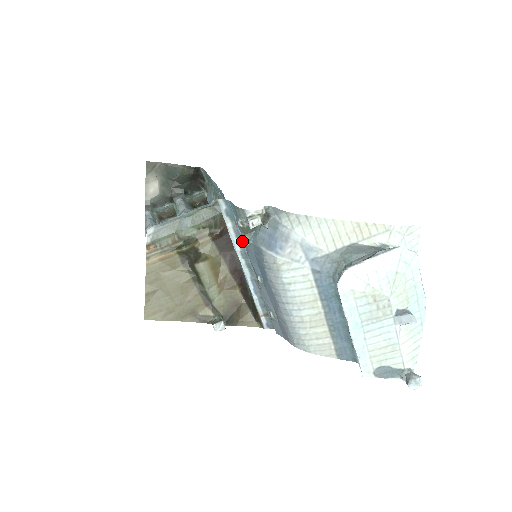
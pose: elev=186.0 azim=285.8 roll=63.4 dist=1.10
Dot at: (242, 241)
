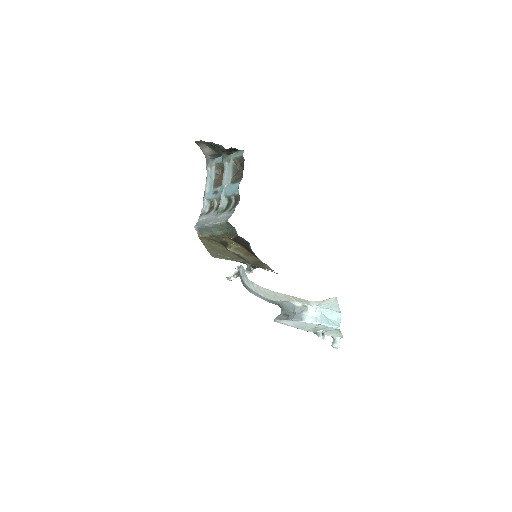
Dot at: (239, 260)
